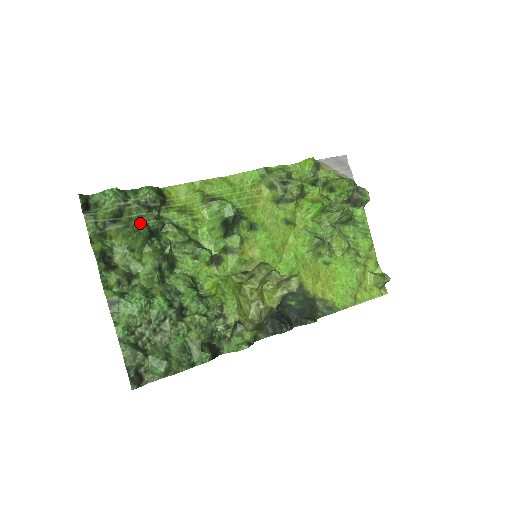
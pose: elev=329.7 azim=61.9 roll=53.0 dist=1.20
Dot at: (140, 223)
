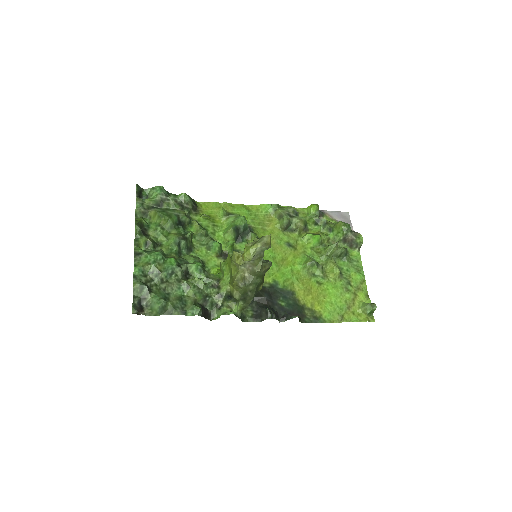
Dot at: (173, 213)
